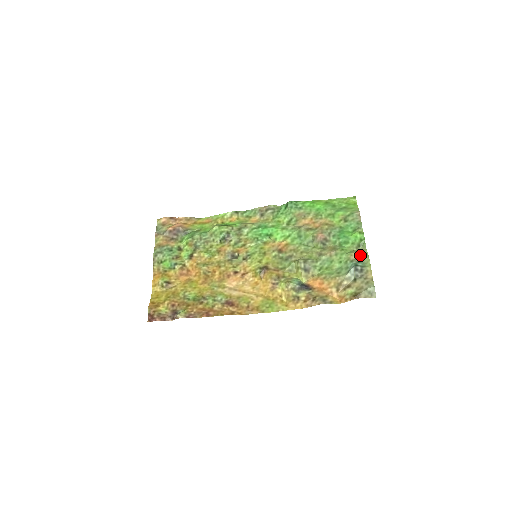
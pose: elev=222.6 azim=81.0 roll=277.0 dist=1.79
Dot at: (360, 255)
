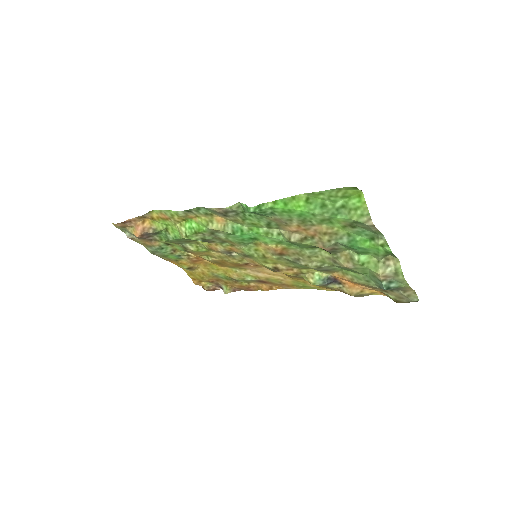
Dot at: (390, 274)
